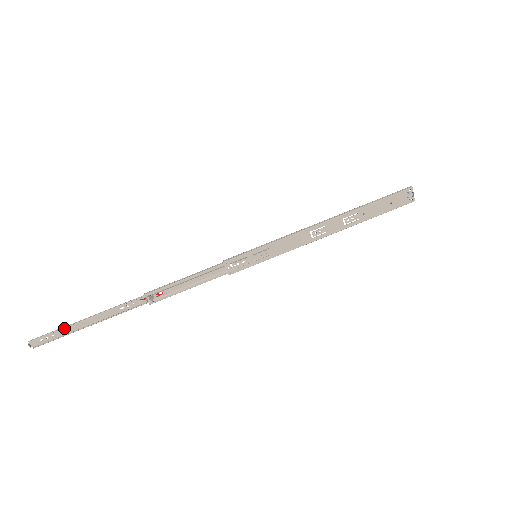
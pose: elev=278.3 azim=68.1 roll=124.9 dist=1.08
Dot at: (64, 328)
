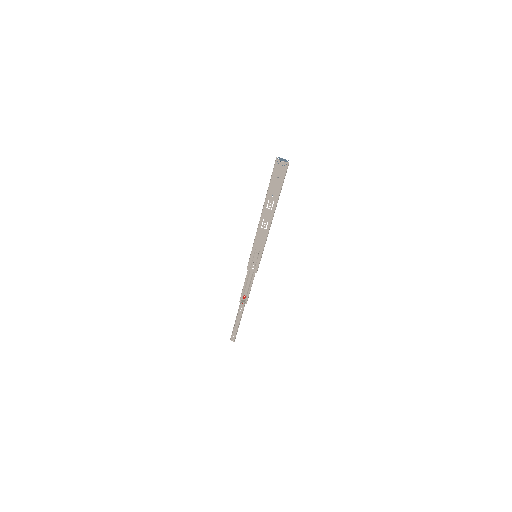
Dot at: (234, 329)
